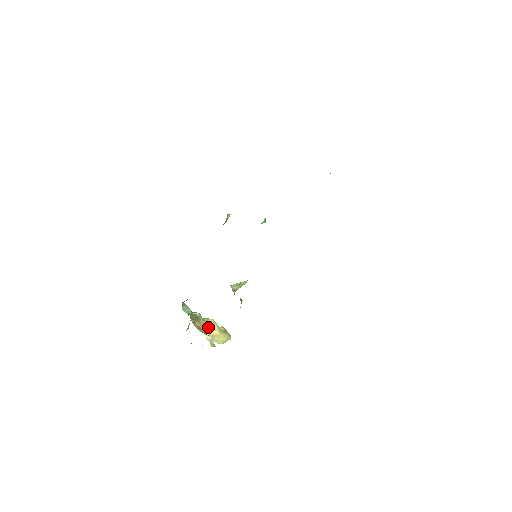
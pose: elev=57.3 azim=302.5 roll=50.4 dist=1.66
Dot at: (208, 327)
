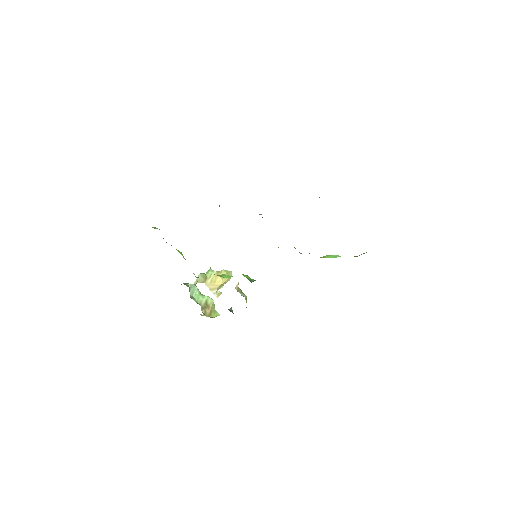
Dot at: (212, 283)
